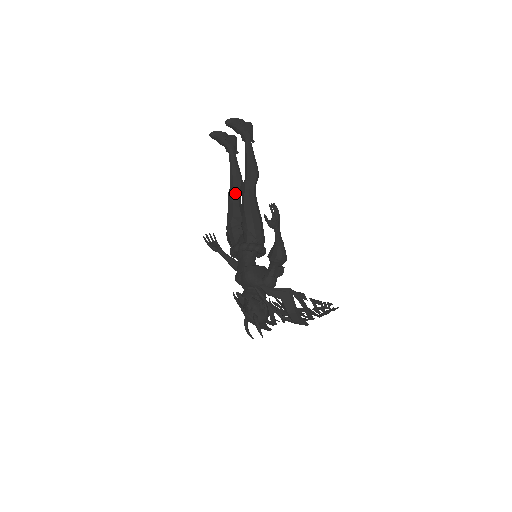
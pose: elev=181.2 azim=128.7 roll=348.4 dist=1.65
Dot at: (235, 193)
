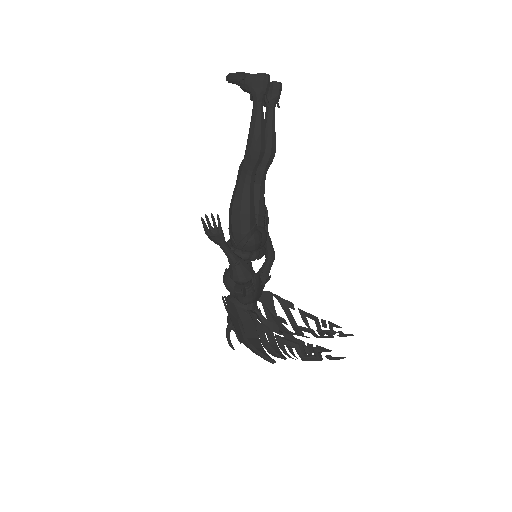
Dot at: occluded
